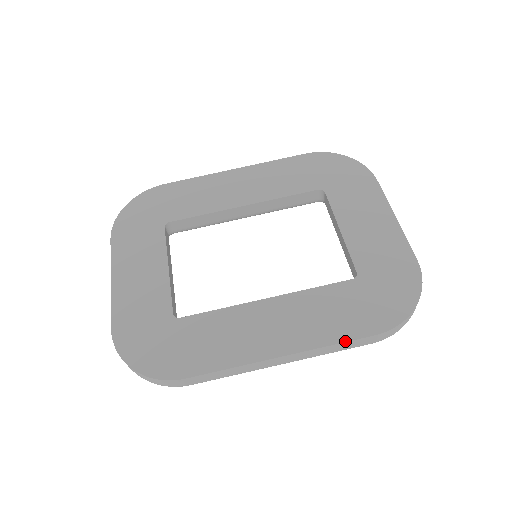
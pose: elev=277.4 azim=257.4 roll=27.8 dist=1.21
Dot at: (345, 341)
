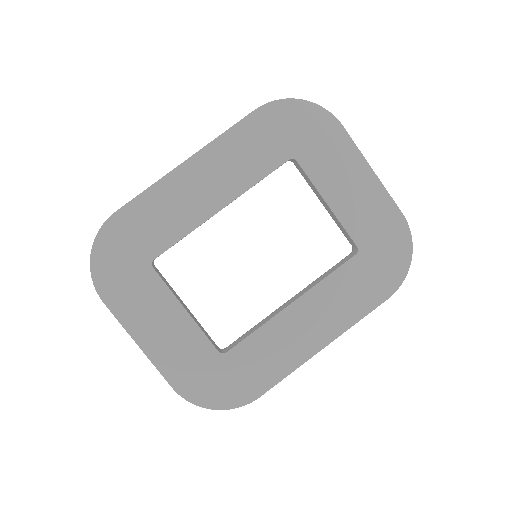
Dot at: (367, 314)
